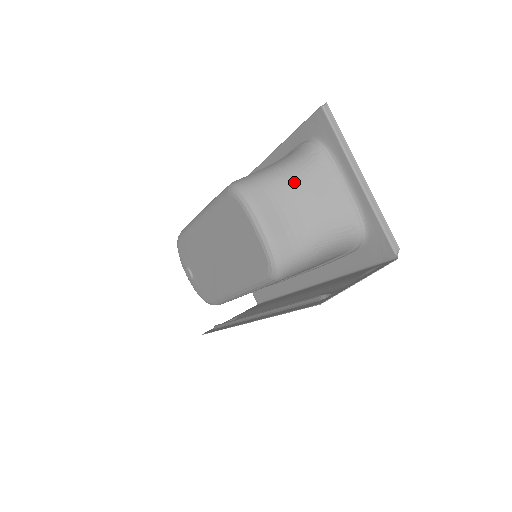
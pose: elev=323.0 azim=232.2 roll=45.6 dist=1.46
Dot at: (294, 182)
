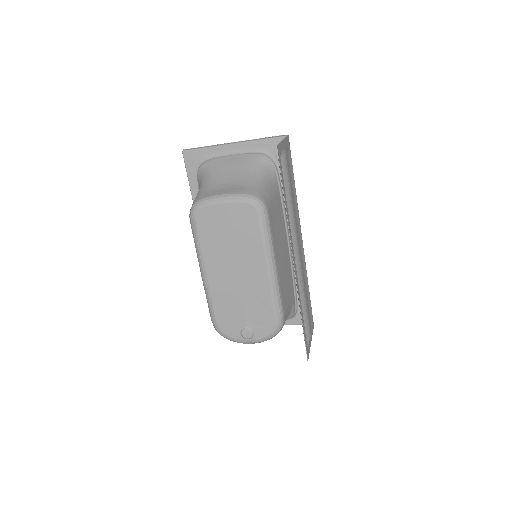
Dot at: (212, 178)
